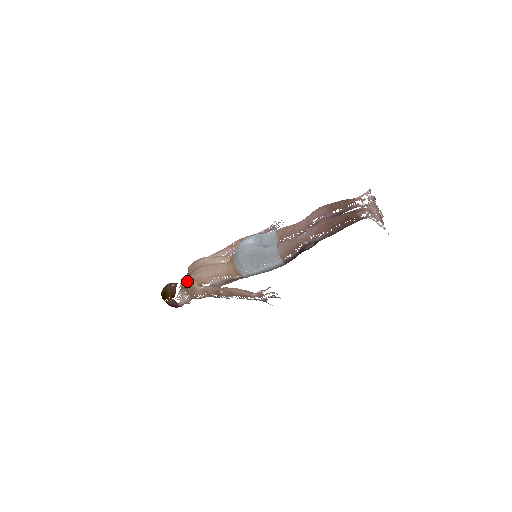
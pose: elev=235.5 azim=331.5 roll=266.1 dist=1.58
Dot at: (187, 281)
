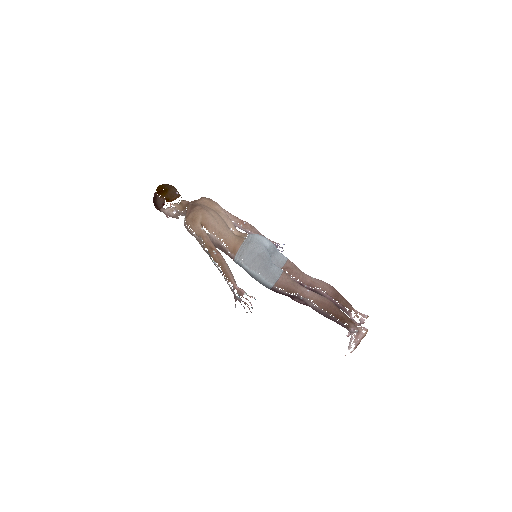
Dot at: (196, 209)
